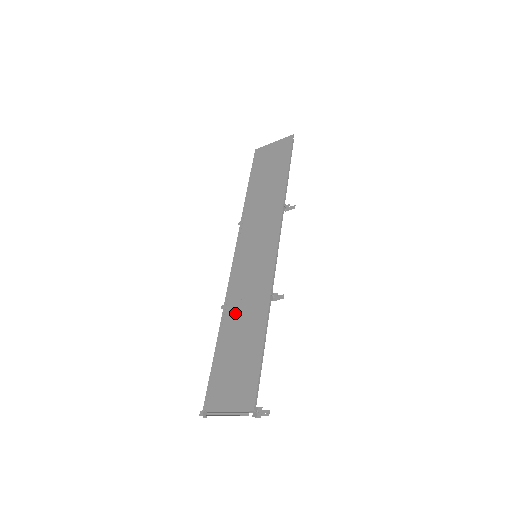
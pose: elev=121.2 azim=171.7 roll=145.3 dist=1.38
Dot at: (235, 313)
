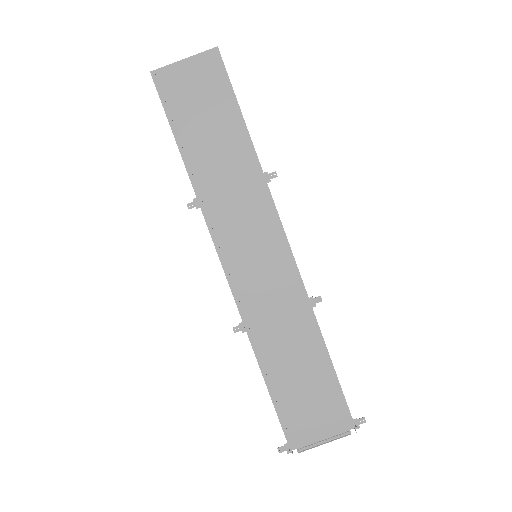
Dot at: (271, 338)
